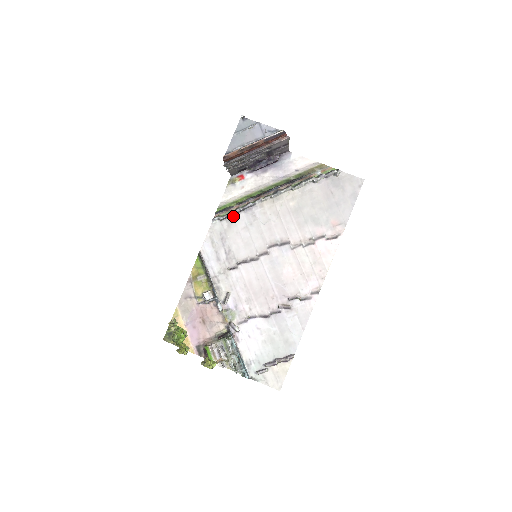
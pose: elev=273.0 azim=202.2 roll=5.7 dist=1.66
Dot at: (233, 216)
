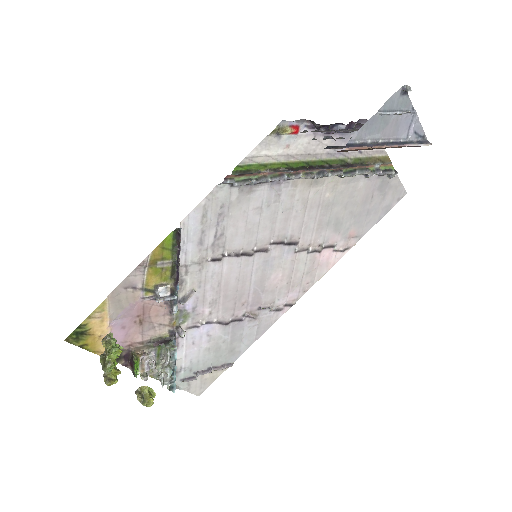
Dot at: (252, 185)
